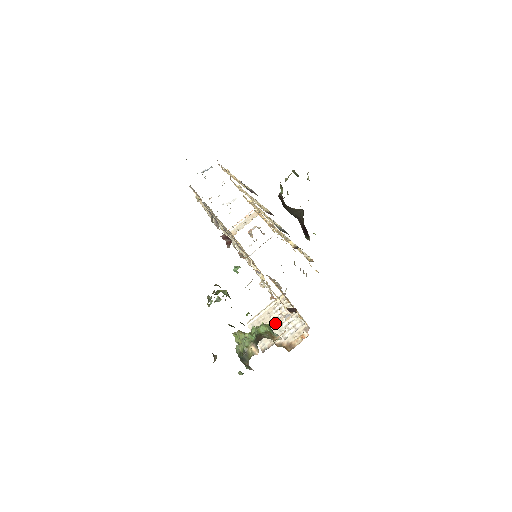
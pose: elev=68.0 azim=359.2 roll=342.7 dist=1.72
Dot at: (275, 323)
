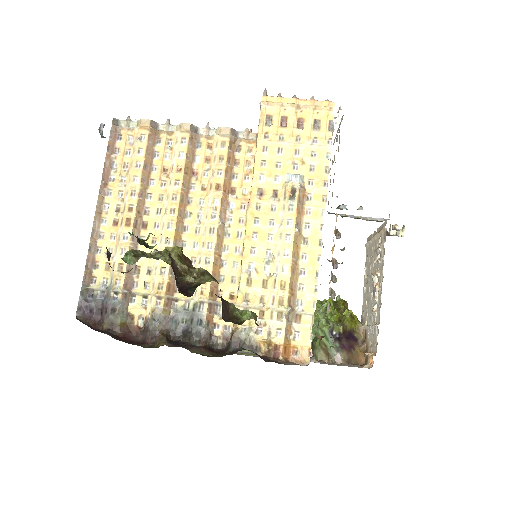
Dot at: occluded
